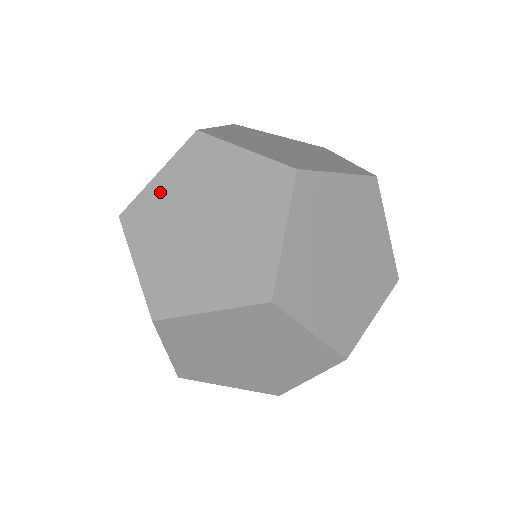
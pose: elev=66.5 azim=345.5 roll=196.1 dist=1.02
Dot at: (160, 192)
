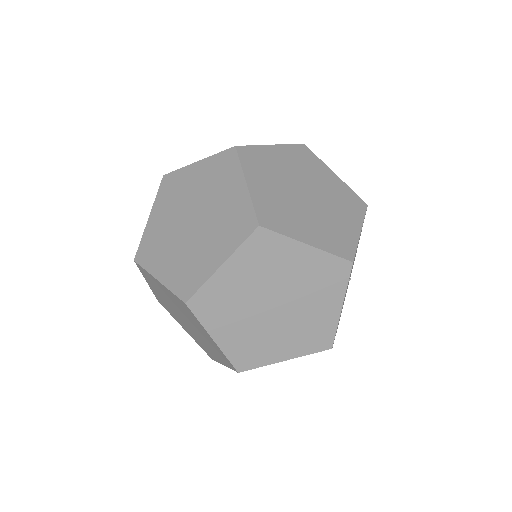
Dot at: (155, 225)
